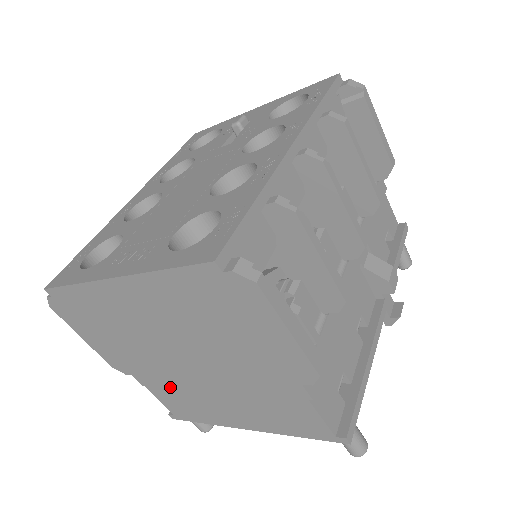
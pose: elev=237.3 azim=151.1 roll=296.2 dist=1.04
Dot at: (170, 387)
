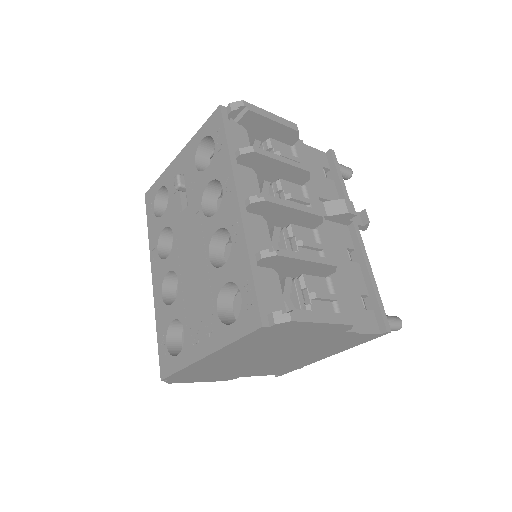
Dot at: (268, 369)
